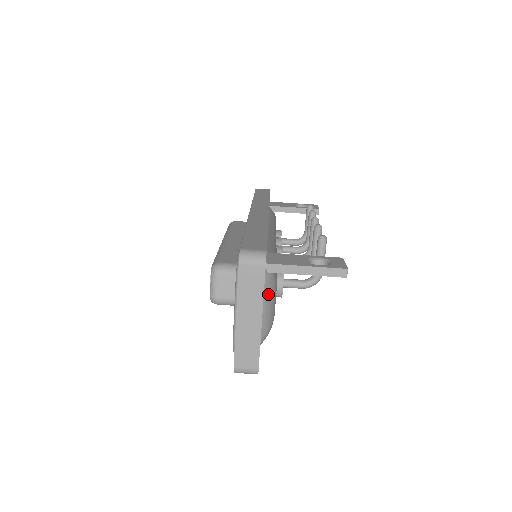
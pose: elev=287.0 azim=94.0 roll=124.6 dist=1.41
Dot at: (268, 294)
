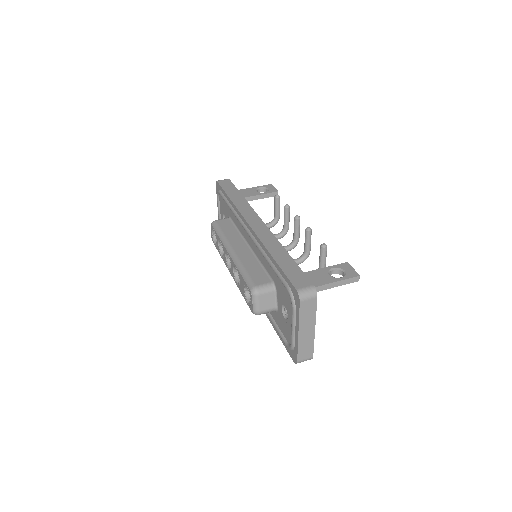
Dot at: occluded
